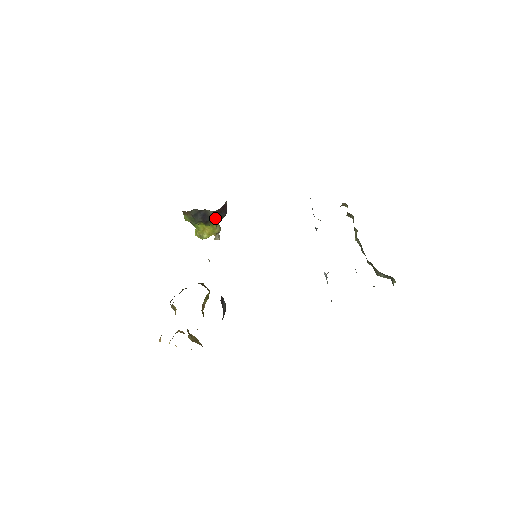
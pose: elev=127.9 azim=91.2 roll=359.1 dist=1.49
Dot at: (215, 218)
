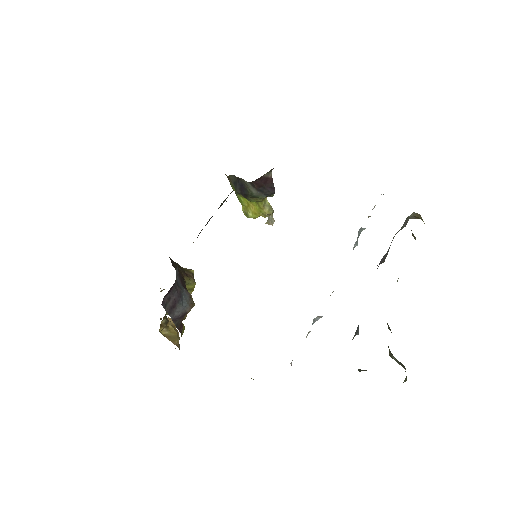
Dot at: (255, 193)
